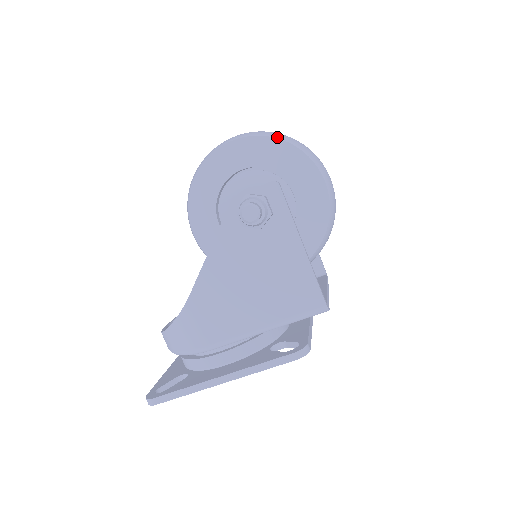
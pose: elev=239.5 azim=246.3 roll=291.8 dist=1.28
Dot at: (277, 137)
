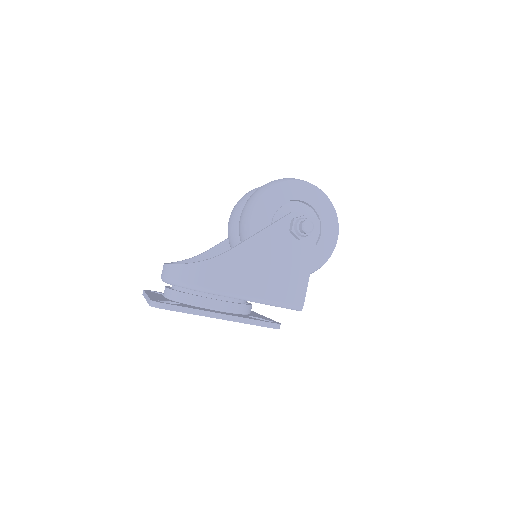
Dot at: occluded
